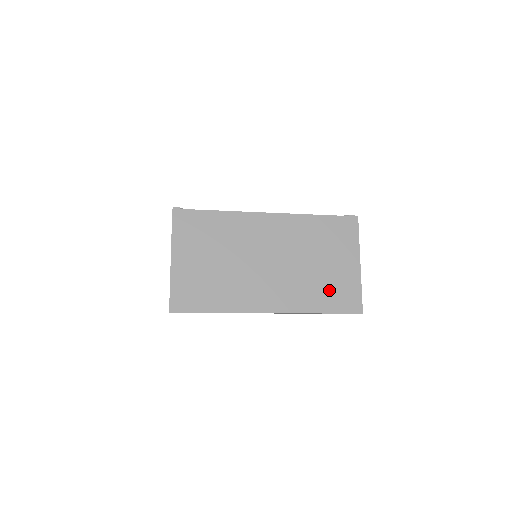
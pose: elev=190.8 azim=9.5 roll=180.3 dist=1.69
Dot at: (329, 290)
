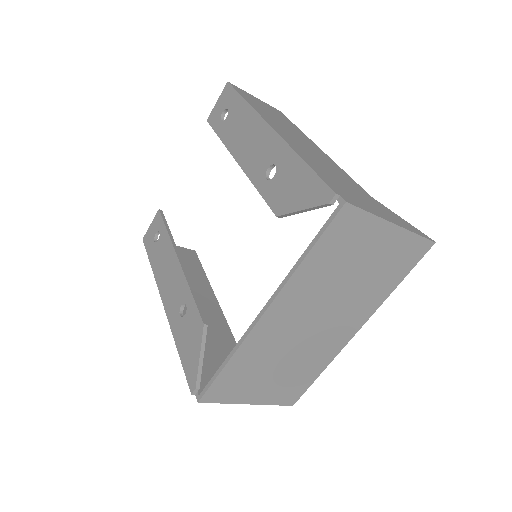
Dot at: (387, 271)
